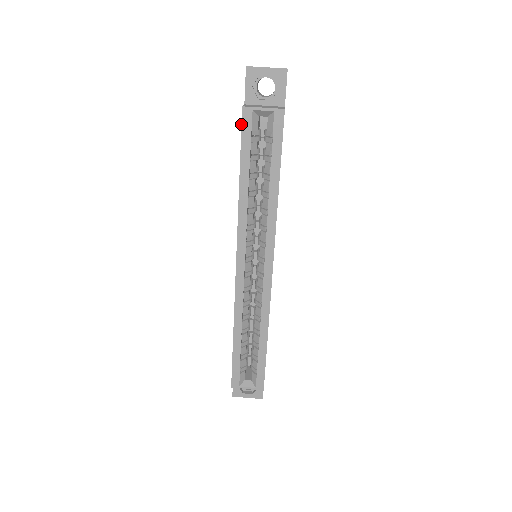
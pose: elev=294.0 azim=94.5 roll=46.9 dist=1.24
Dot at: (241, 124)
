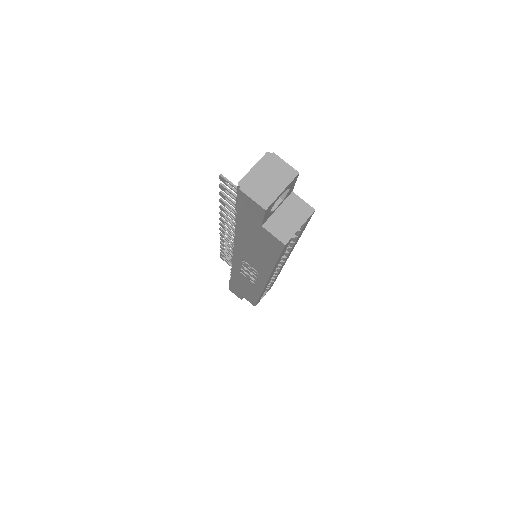
Dot at: (282, 251)
